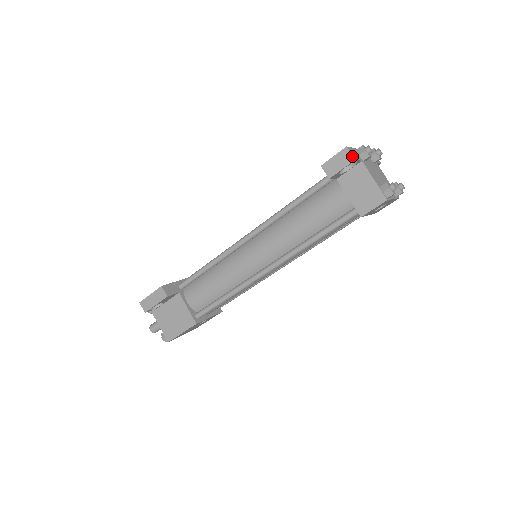
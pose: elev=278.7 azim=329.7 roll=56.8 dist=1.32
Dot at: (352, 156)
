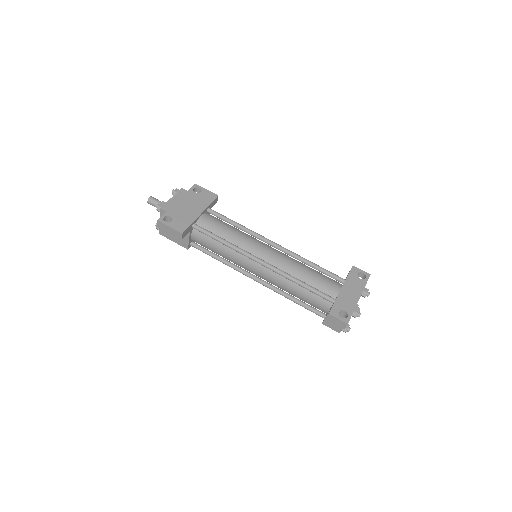
Dot at: occluded
